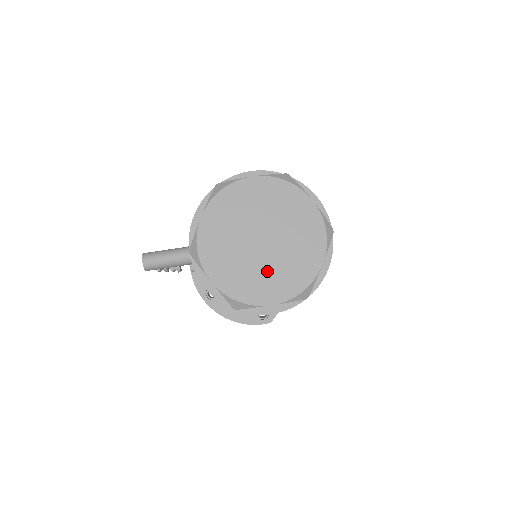
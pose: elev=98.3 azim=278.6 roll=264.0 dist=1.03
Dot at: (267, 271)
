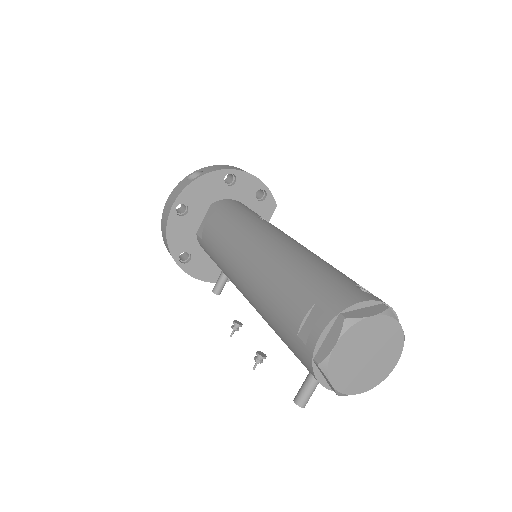
Dot at: (382, 360)
